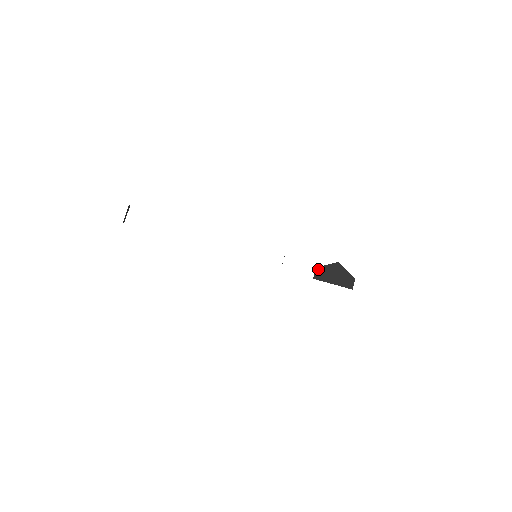
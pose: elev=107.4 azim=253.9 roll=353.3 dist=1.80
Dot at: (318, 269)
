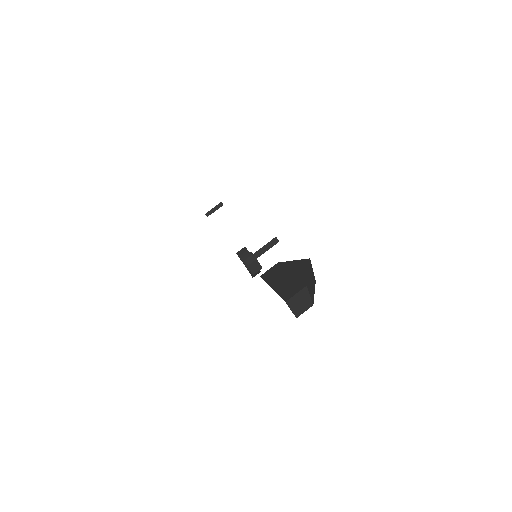
Dot at: (278, 264)
